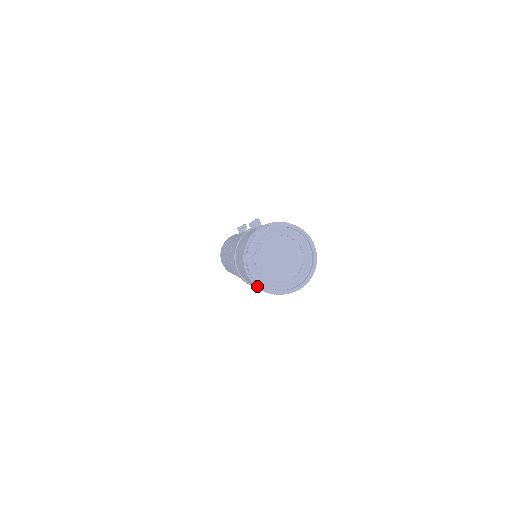
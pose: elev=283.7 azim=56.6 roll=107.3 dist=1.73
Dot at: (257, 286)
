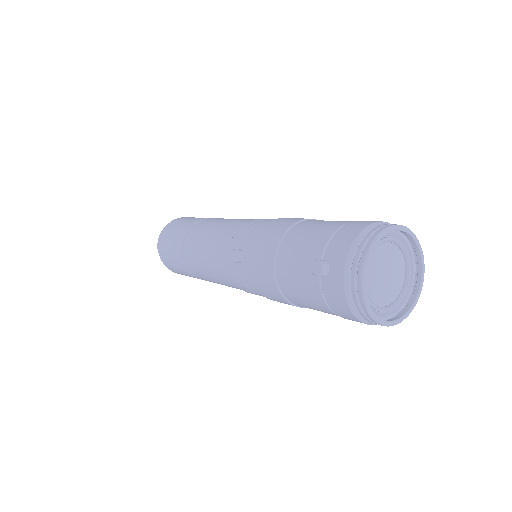
Dot at: occluded
